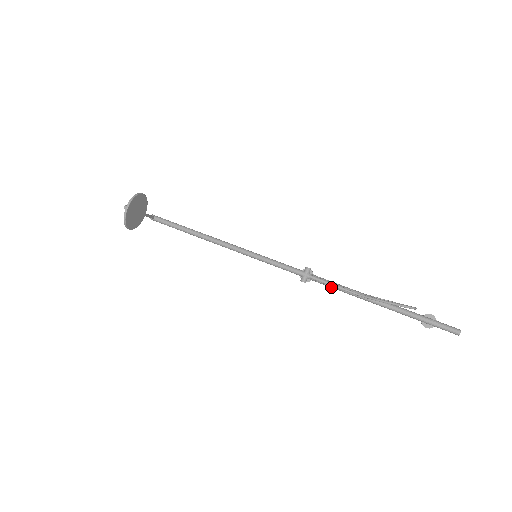
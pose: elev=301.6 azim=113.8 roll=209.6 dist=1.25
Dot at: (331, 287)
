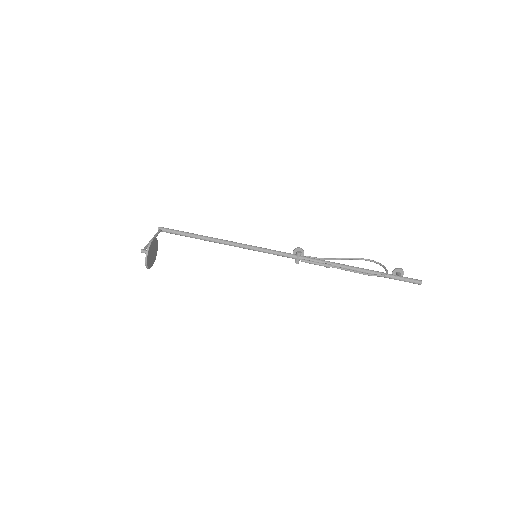
Dot at: occluded
